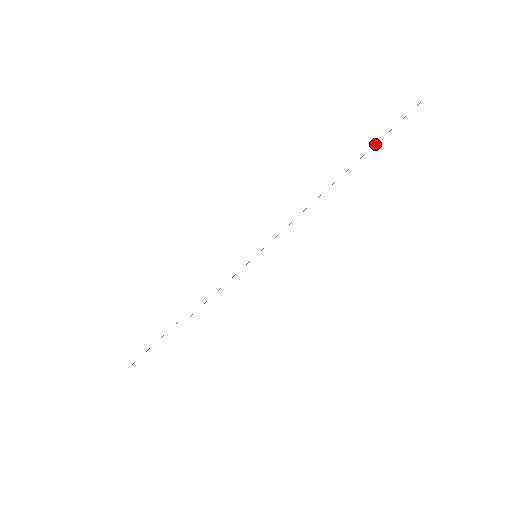
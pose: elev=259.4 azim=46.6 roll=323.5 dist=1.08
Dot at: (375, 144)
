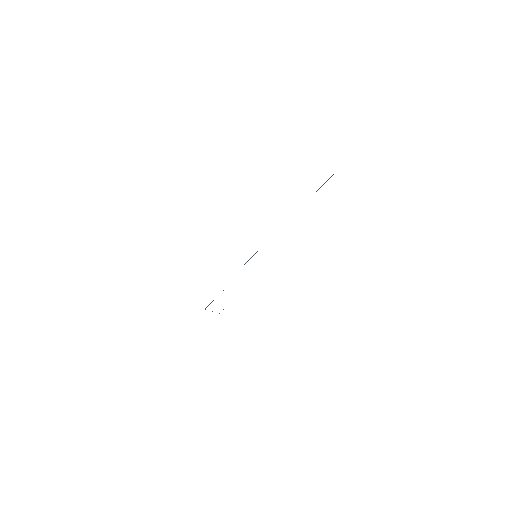
Dot at: occluded
